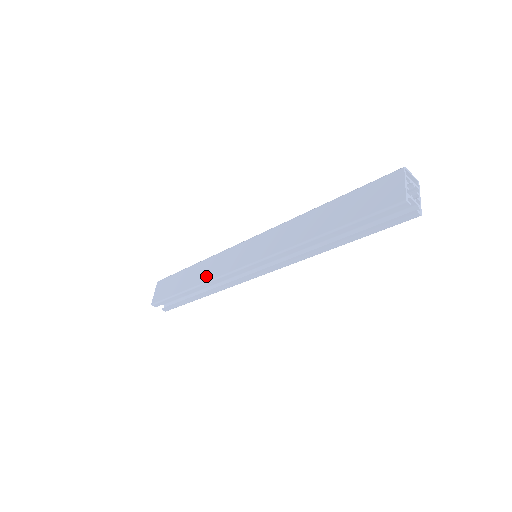
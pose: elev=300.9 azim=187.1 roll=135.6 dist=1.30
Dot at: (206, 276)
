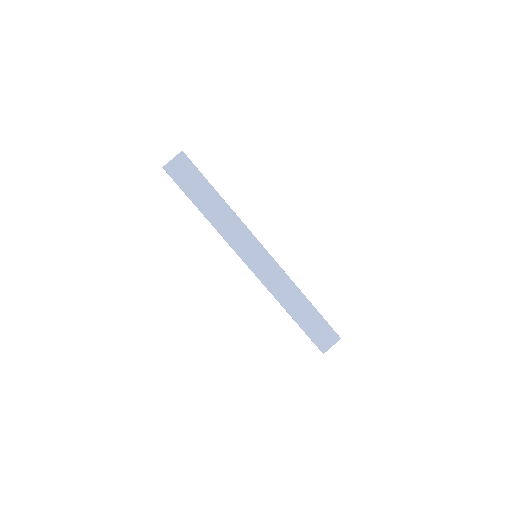
Dot at: (221, 226)
